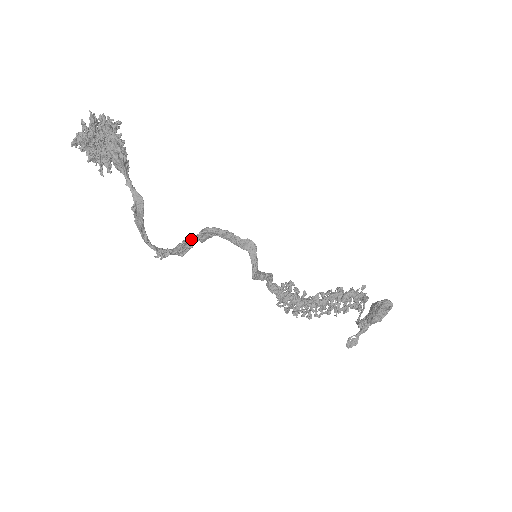
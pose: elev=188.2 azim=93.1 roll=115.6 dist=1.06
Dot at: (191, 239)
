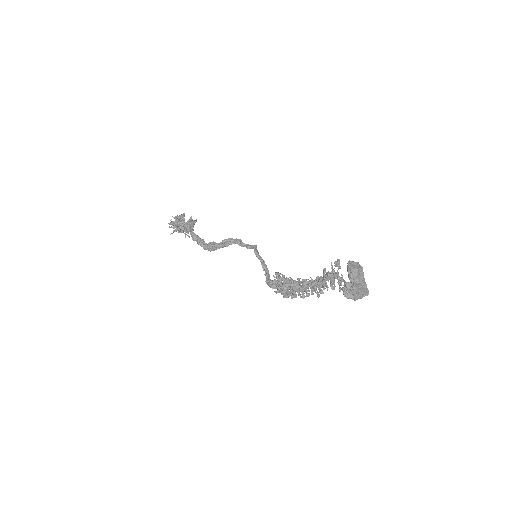
Dot at: (216, 243)
